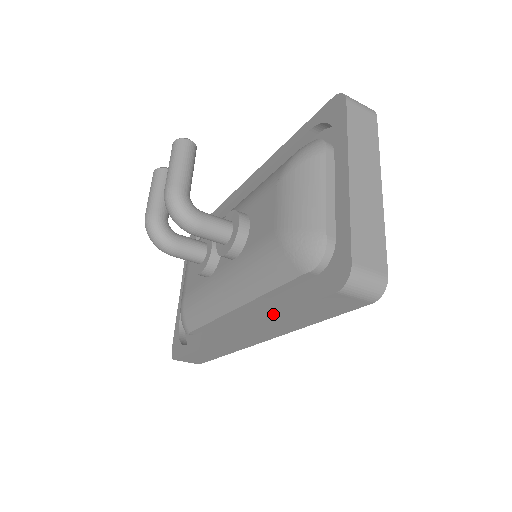
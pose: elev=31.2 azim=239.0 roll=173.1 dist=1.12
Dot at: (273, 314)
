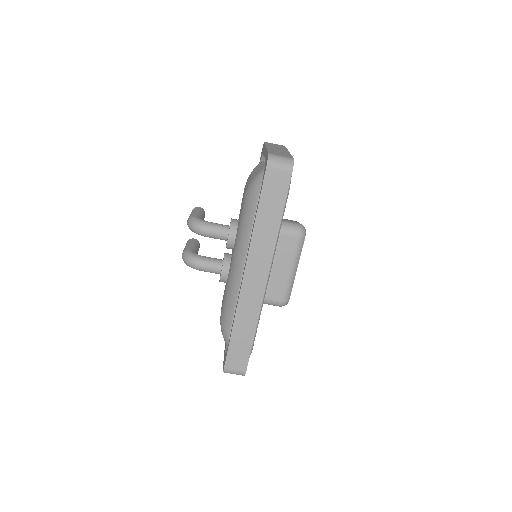
Dot at: (253, 226)
